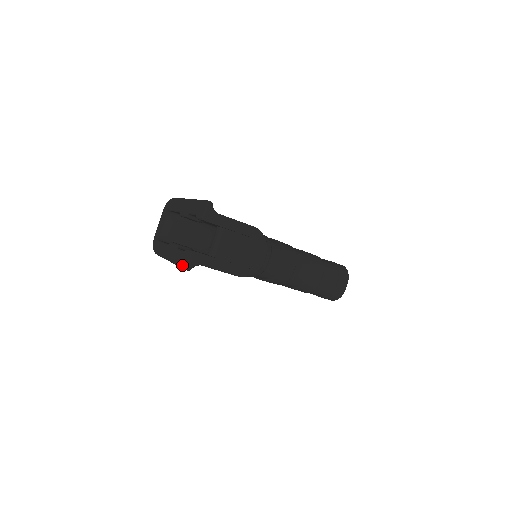
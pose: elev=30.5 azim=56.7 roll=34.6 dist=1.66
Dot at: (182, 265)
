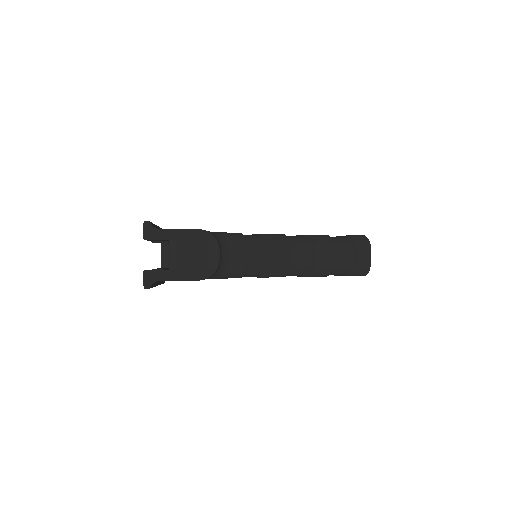
Dot at: occluded
